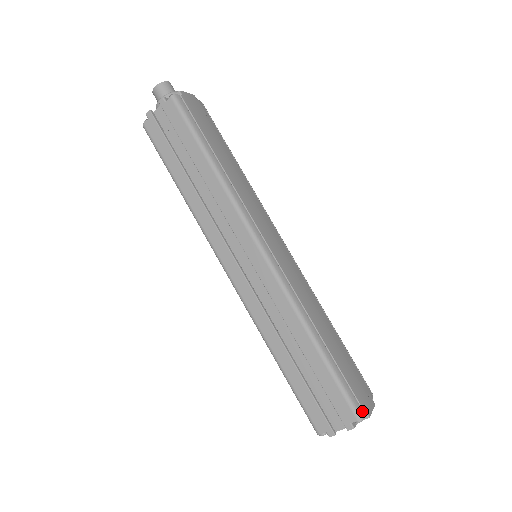
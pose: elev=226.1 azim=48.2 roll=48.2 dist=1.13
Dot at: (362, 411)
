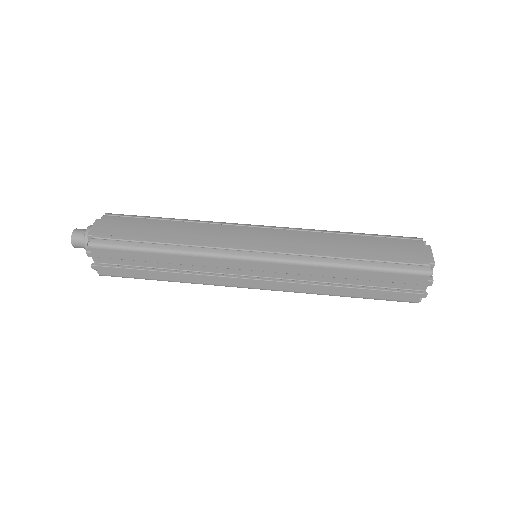
Dot at: (426, 267)
